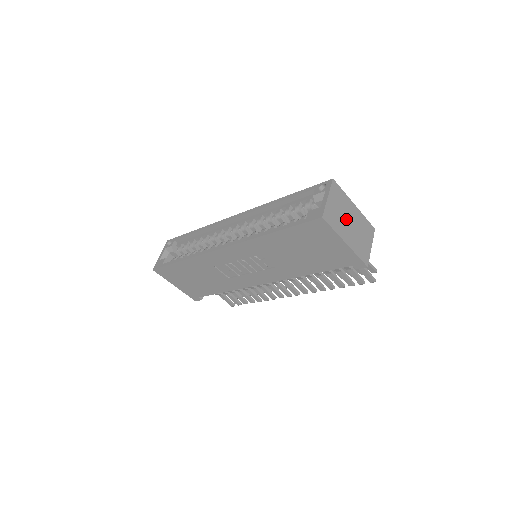
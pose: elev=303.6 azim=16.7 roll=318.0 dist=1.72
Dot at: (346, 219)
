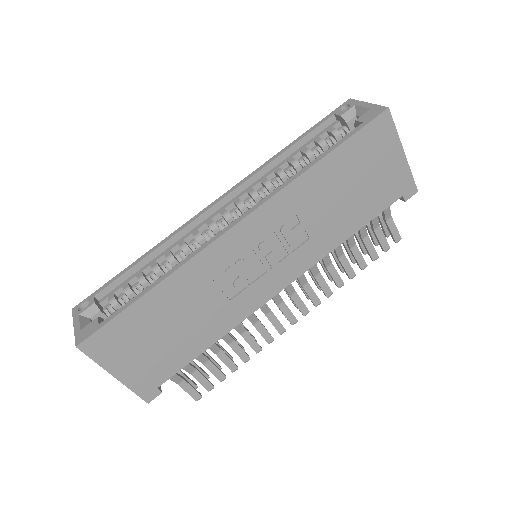
Dot at: occluded
